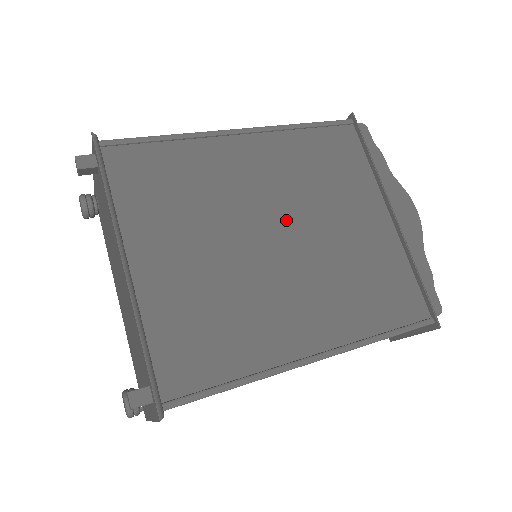
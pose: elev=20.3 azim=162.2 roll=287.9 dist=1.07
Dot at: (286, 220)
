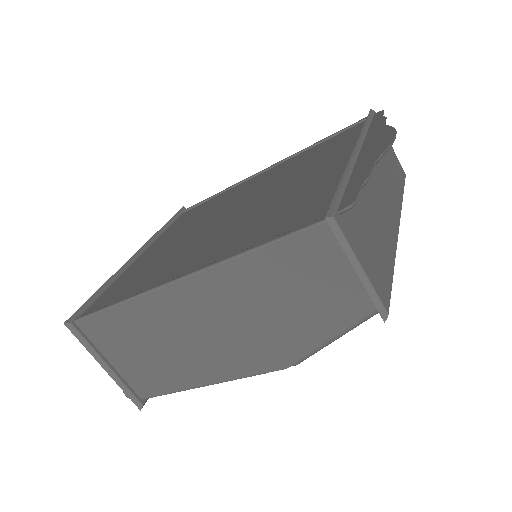
Dot at: (249, 201)
